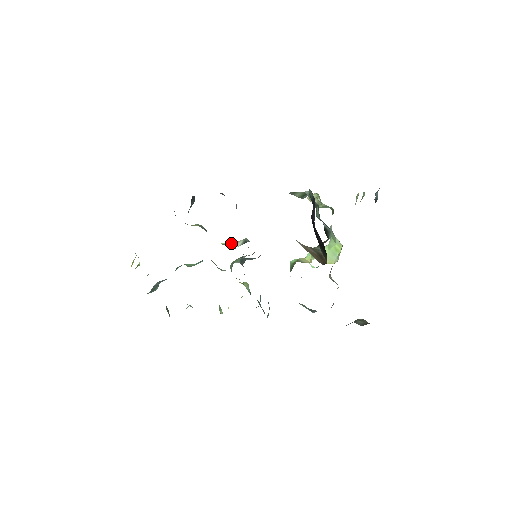
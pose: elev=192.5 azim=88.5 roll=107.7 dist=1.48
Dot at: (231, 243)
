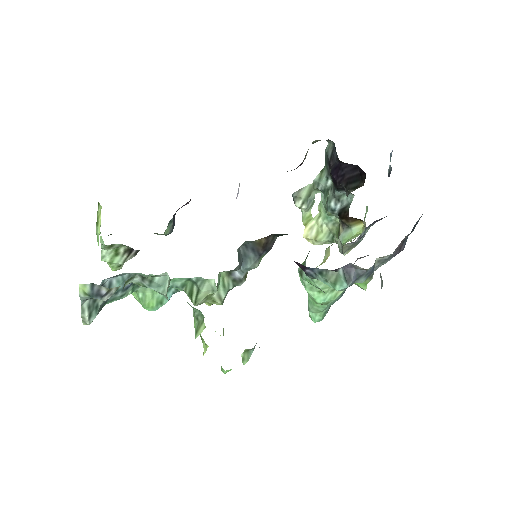
Dot at: occluded
